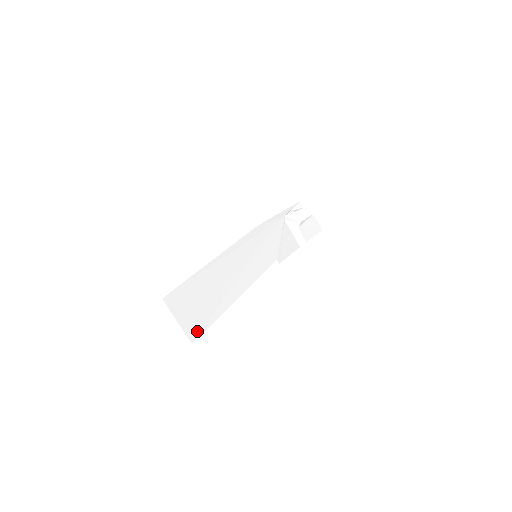
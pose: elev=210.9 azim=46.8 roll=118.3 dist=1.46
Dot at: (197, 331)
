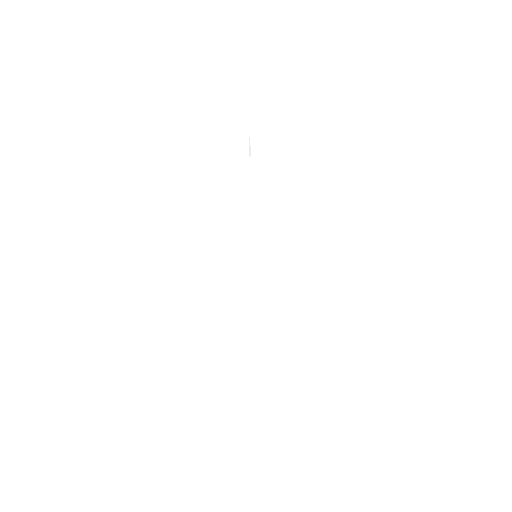
Dot at: occluded
